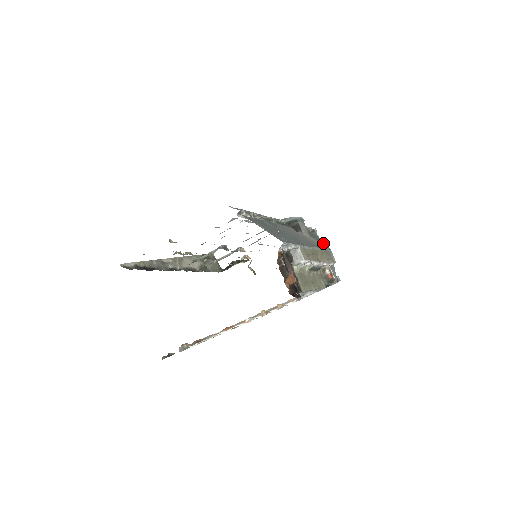
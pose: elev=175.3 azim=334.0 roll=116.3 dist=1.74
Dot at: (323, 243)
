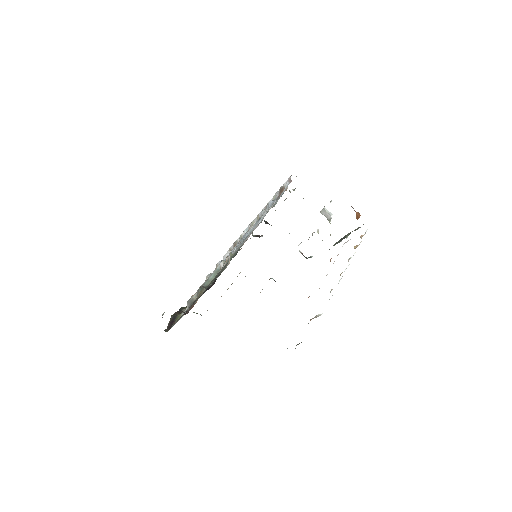
Dot at: occluded
